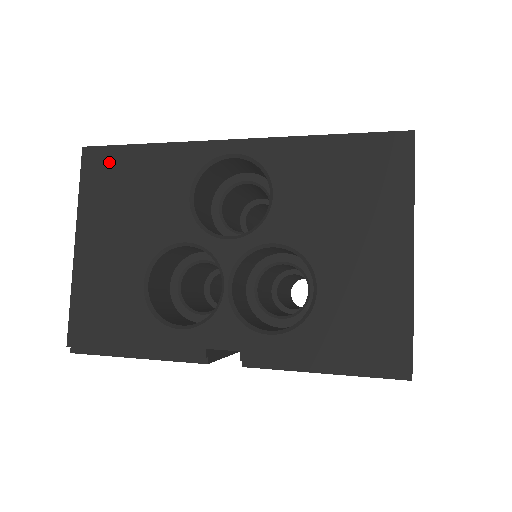
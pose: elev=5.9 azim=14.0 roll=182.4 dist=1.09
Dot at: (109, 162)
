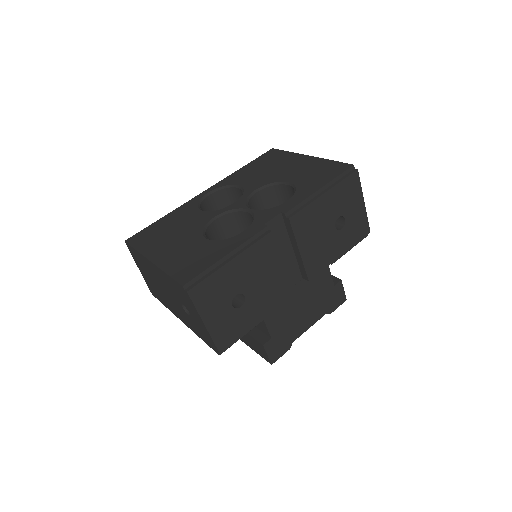
Dot at: (146, 233)
